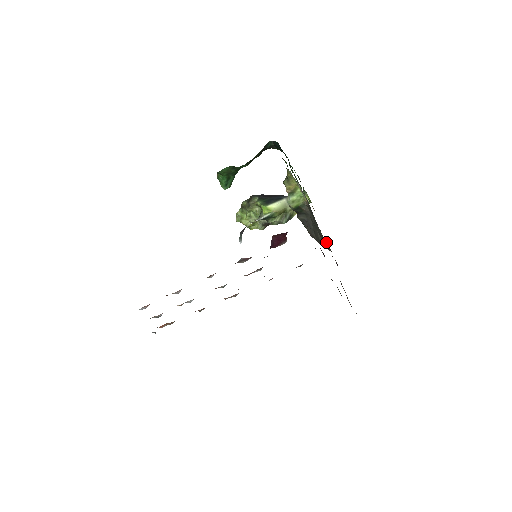
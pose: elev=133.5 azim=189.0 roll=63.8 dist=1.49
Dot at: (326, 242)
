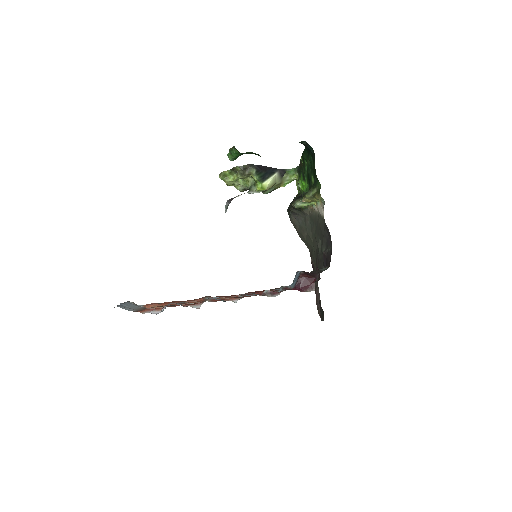
Dot at: (312, 246)
